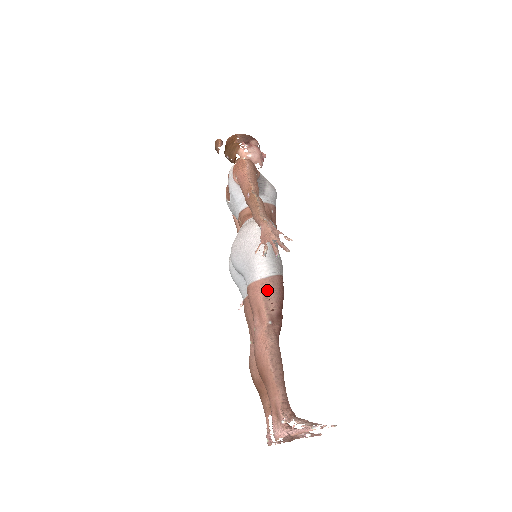
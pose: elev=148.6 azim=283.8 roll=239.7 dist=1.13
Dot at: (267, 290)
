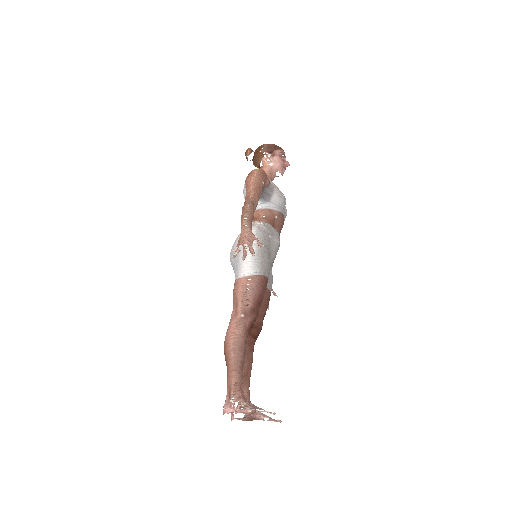
Dot at: (246, 287)
